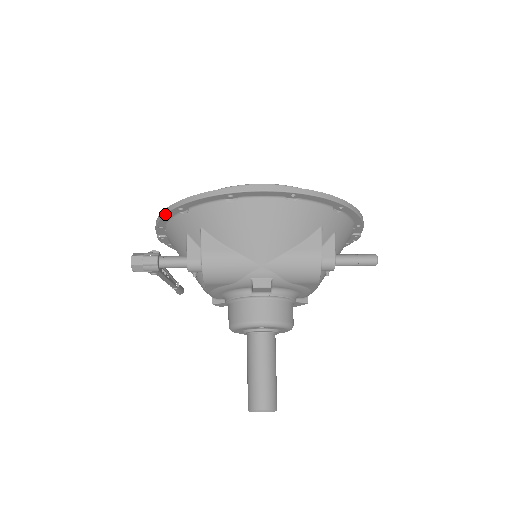
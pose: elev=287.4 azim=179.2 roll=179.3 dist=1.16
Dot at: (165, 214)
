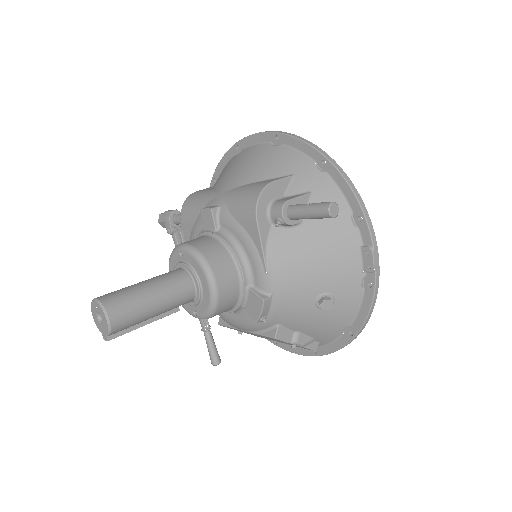
Dot at: occluded
